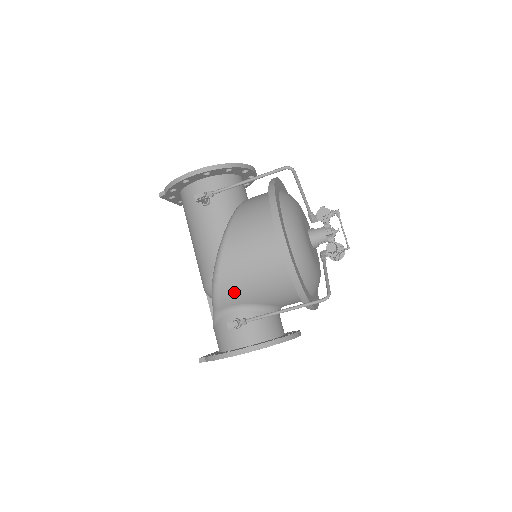
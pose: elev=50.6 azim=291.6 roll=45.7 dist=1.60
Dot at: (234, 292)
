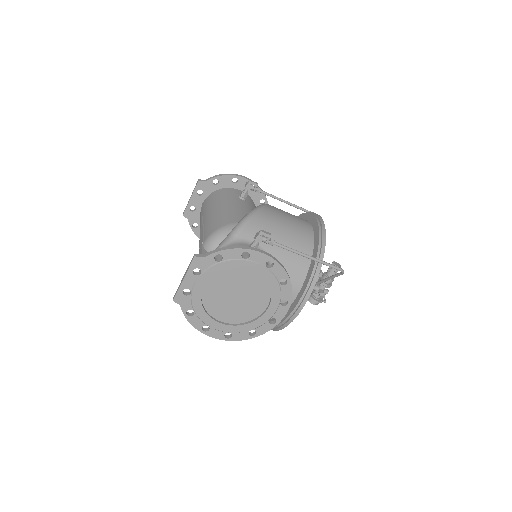
Dot at: occluded
